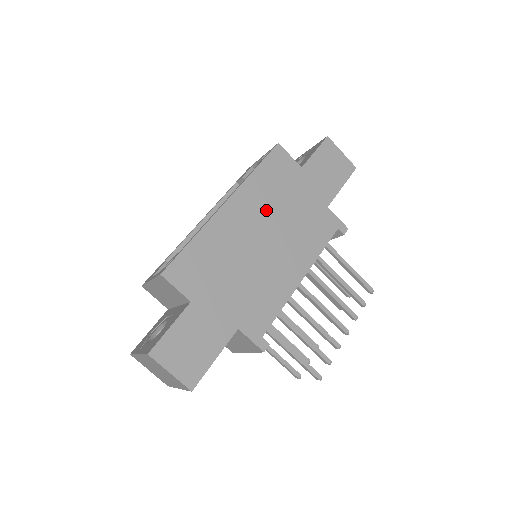
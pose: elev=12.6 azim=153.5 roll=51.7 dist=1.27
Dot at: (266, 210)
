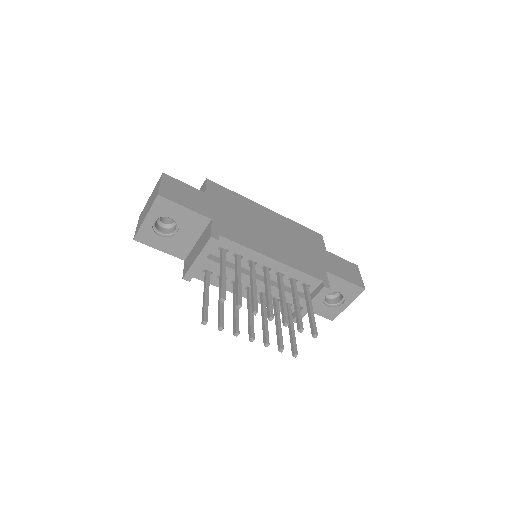
Dot at: (286, 231)
